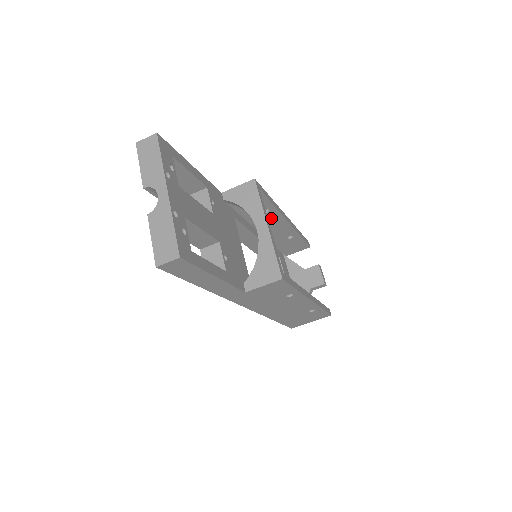
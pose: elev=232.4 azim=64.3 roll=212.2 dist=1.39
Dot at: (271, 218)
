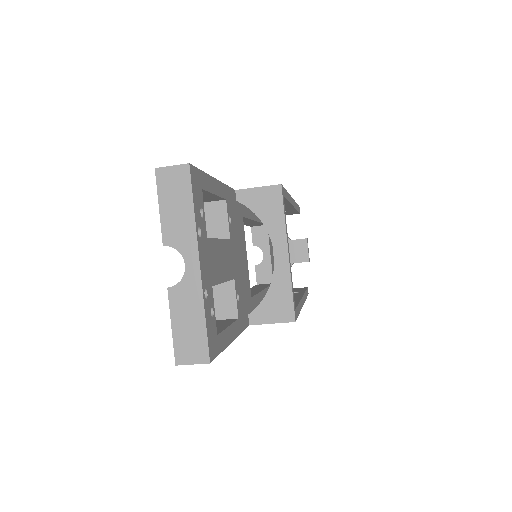
Dot at: occluded
